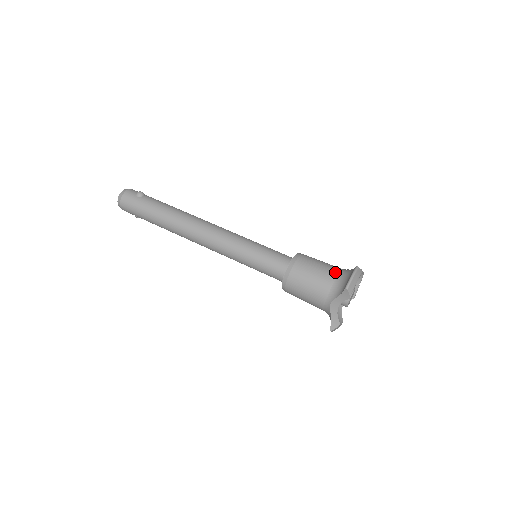
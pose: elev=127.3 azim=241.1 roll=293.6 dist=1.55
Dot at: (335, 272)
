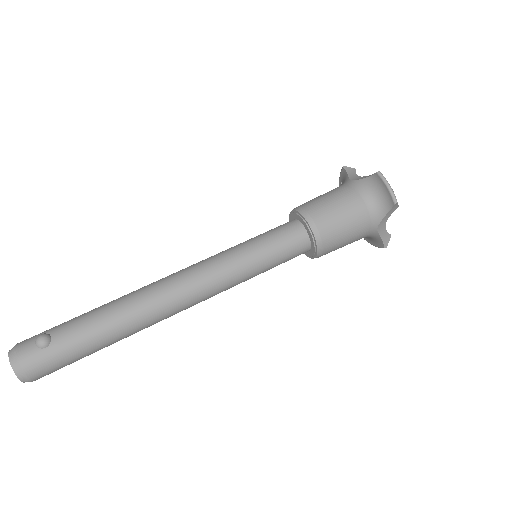
Dot at: (355, 196)
